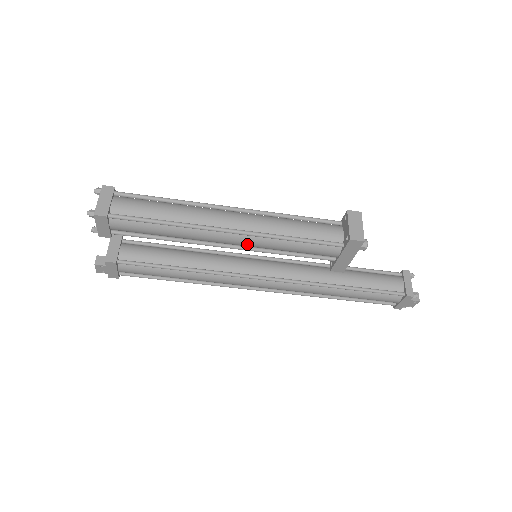
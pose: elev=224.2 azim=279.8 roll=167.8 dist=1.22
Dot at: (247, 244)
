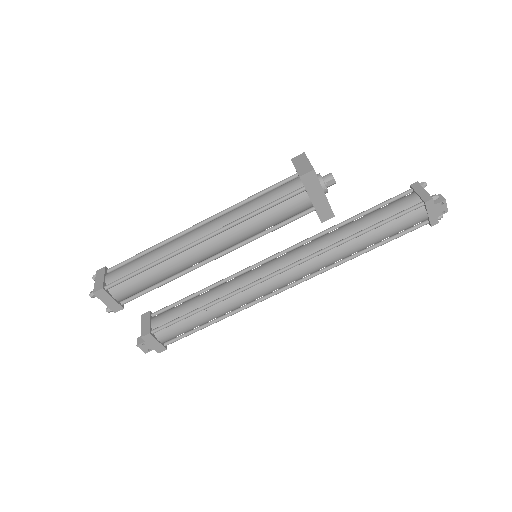
Dot at: (226, 243)
